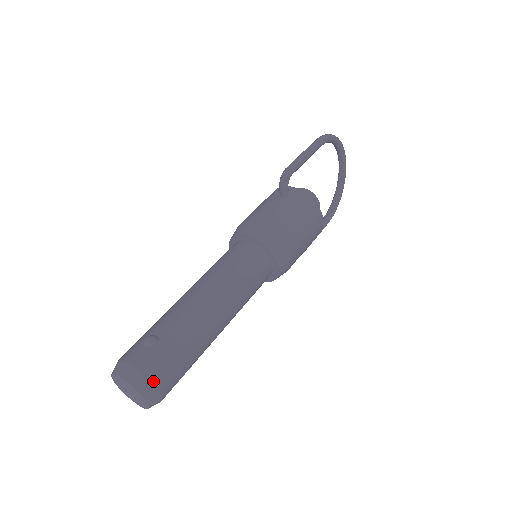
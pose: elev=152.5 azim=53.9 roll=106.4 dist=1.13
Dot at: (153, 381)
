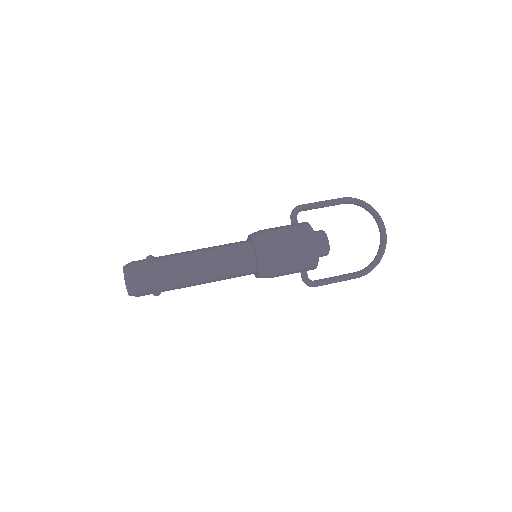
Dot at: (133, 270)
